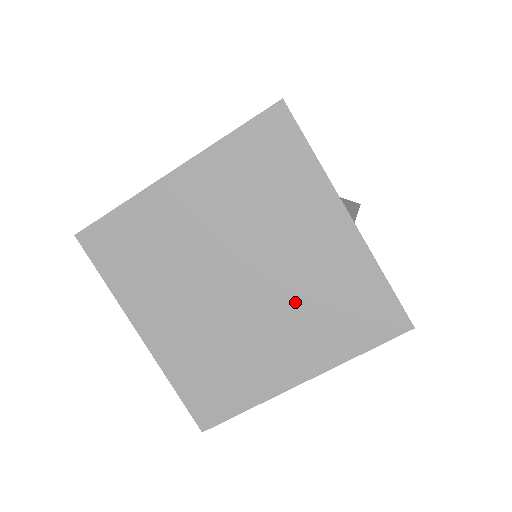
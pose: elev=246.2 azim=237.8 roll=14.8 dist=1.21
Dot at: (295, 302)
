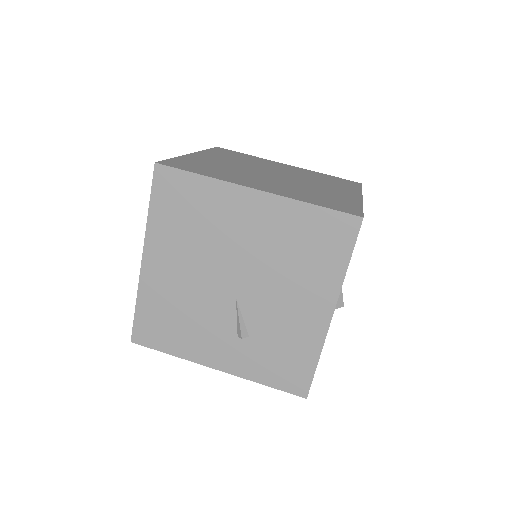
Dot at: (296, 186)
